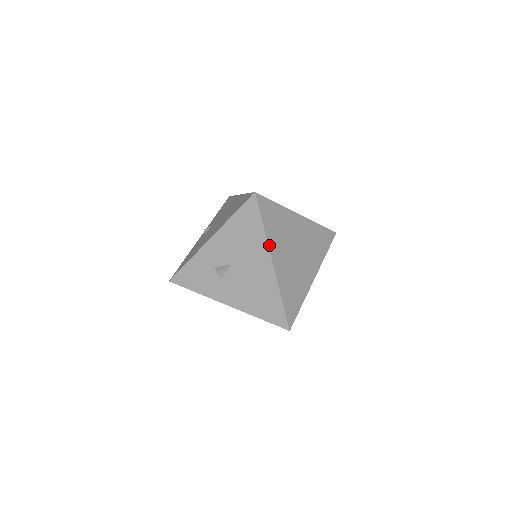
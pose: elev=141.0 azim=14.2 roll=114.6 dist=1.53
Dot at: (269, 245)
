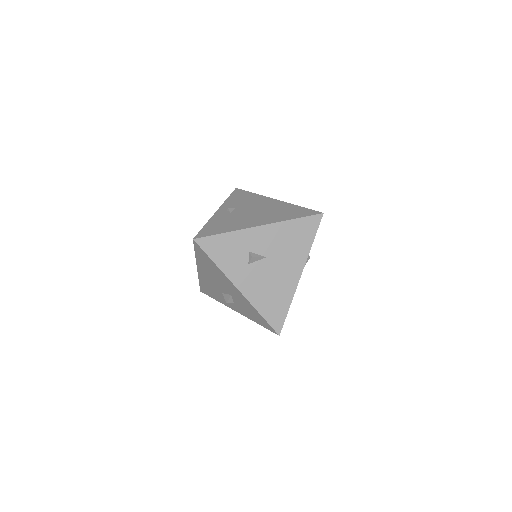
Dot at: occluded
